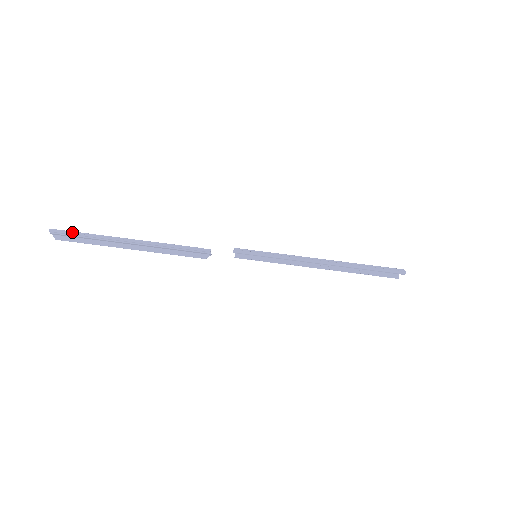
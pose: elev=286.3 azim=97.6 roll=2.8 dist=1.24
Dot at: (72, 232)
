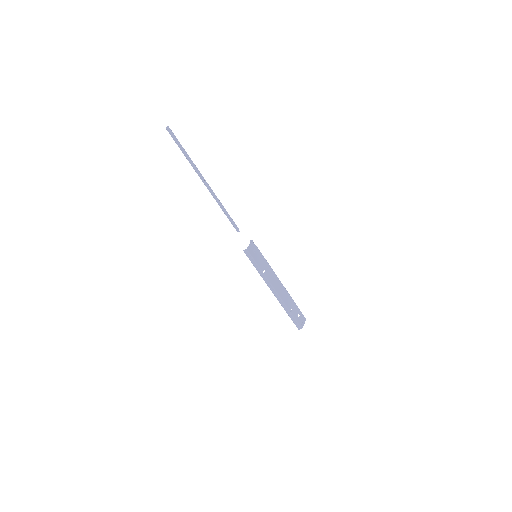
Dot at: (178, 144)
